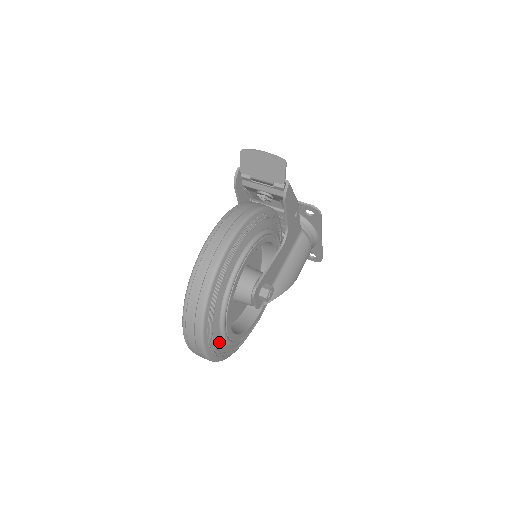
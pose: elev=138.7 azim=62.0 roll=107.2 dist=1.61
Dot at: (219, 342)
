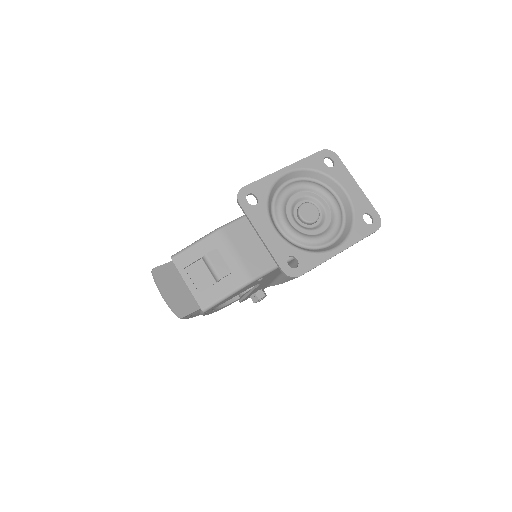
Dot at: occluded
